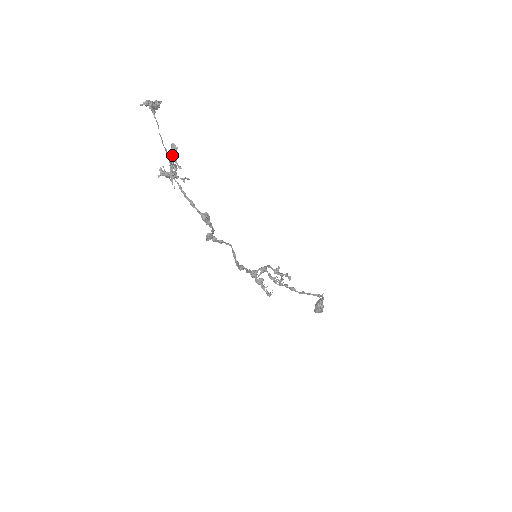
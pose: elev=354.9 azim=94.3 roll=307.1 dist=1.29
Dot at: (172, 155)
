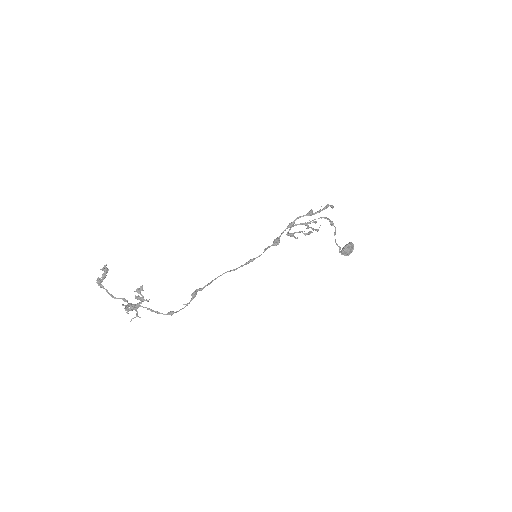
Dot at: (127, 307)
